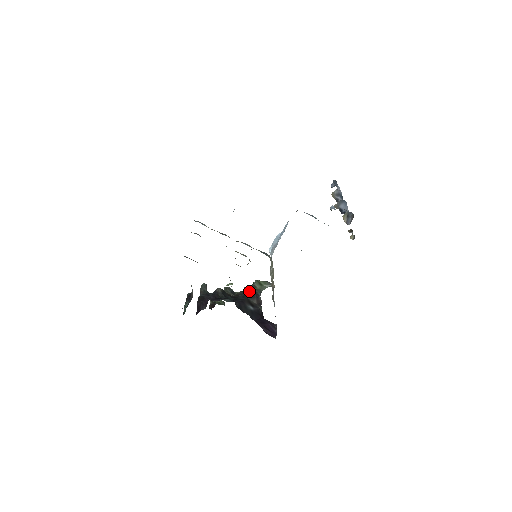
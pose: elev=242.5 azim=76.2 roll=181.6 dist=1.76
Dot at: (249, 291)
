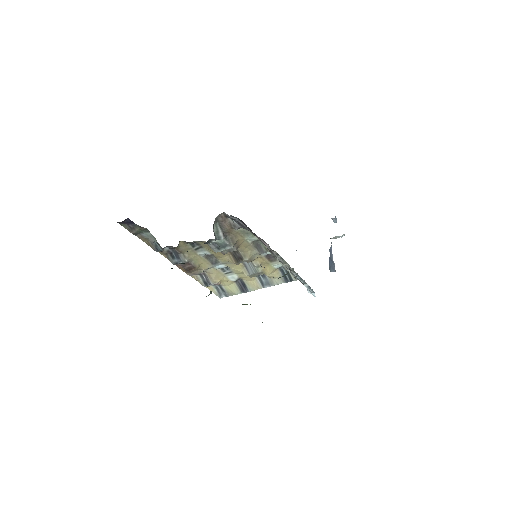
Dot at: occluded
